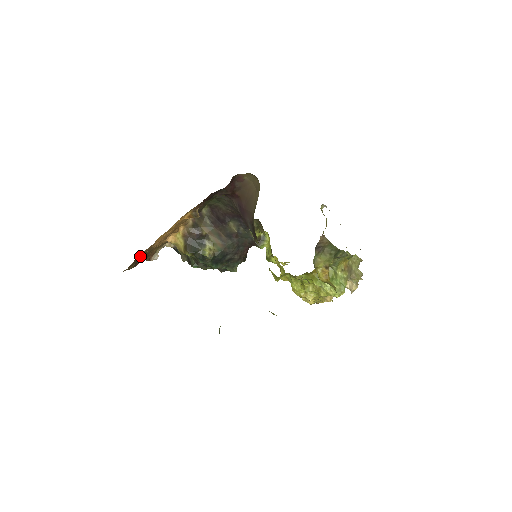
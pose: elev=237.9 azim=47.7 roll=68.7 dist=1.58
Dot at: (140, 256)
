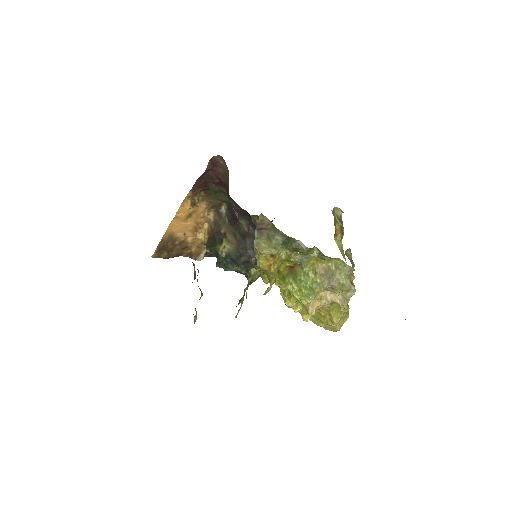
Dot at: (163, 243)
